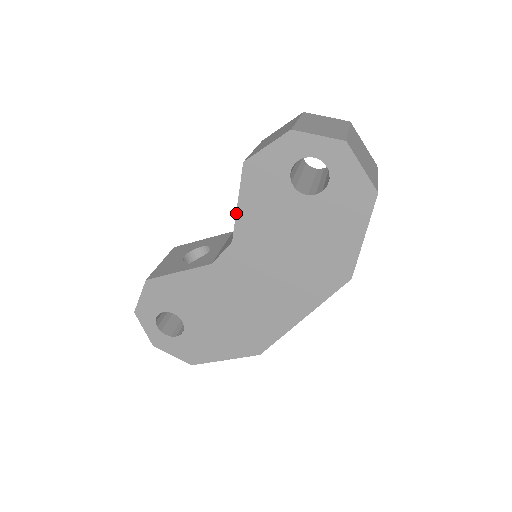
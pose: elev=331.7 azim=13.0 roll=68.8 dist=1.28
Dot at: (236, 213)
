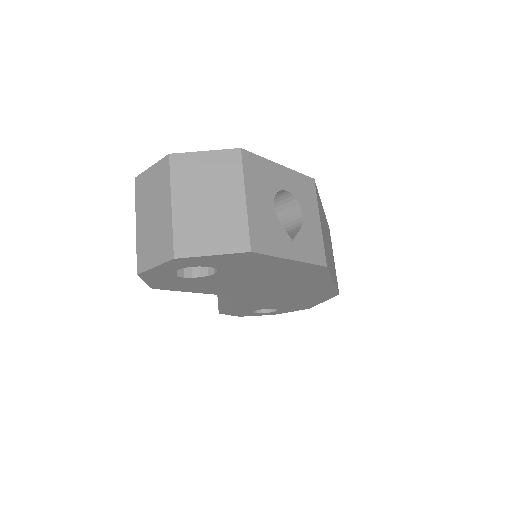
Dot at: occluded
